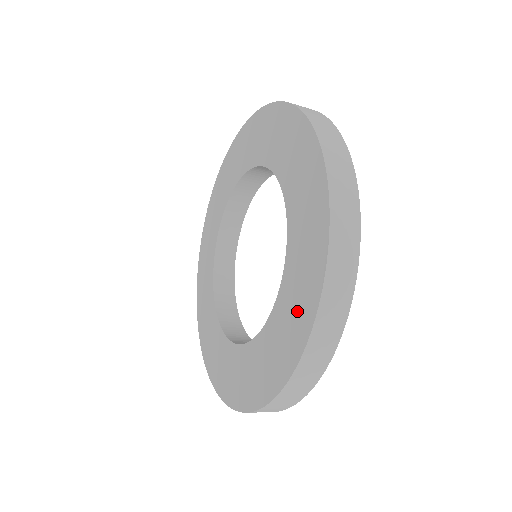
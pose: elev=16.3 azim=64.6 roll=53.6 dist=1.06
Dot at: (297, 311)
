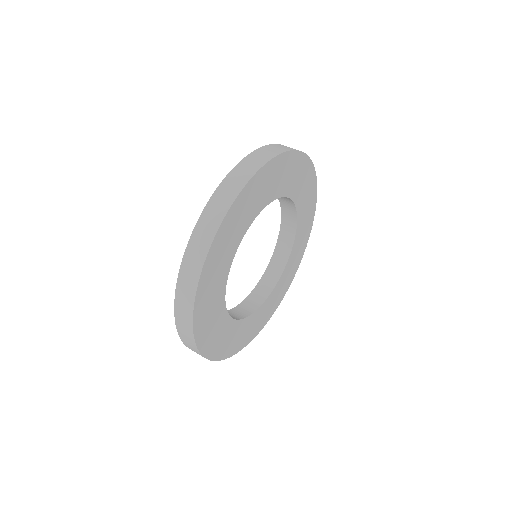
Dot at: occluded
